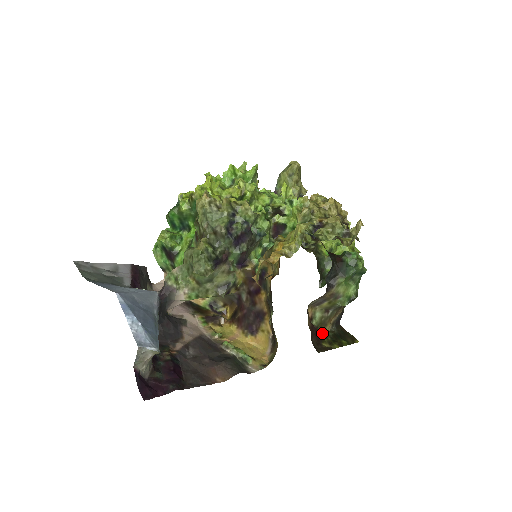
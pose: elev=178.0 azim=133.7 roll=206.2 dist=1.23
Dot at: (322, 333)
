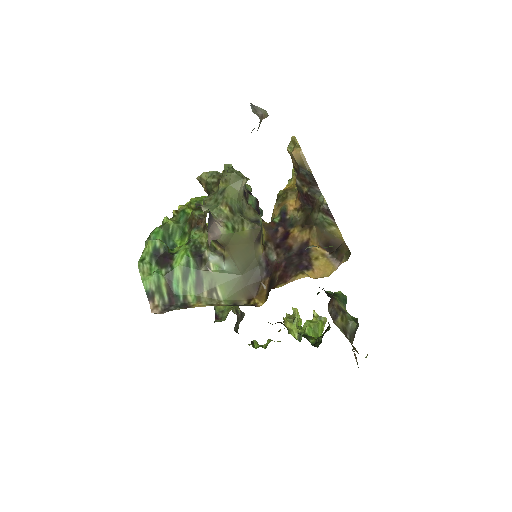
Dot at: occluded
